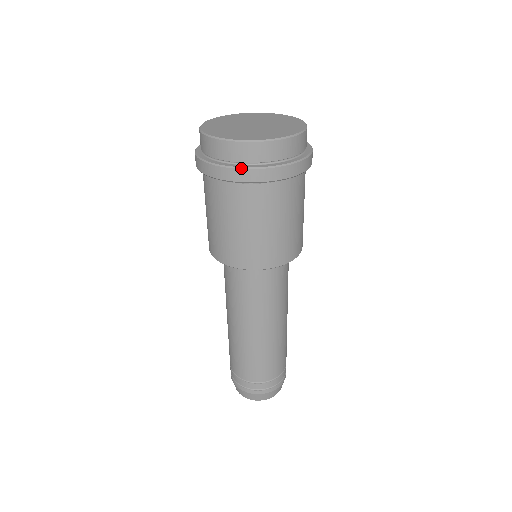
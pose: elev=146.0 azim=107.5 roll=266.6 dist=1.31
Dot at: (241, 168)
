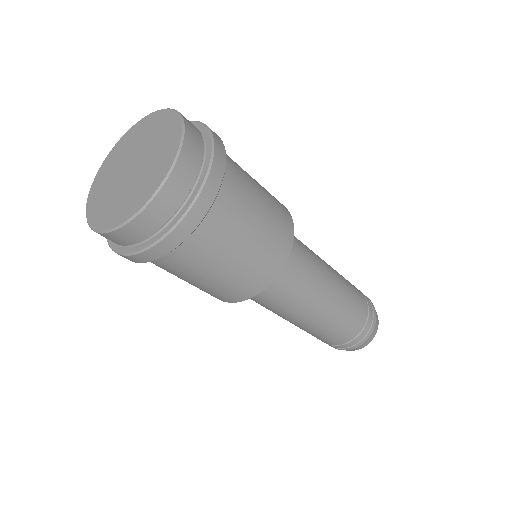
Dot at: (187, 212)
